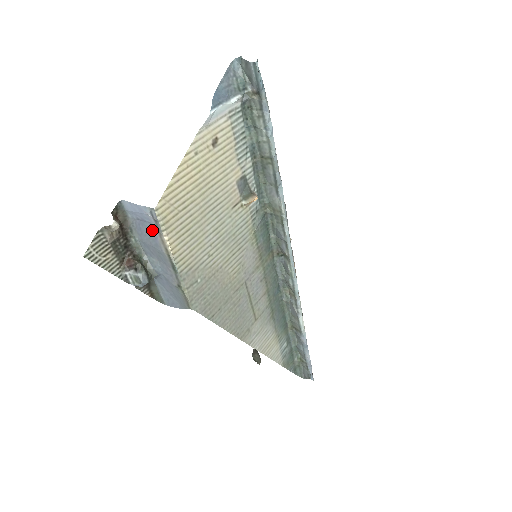
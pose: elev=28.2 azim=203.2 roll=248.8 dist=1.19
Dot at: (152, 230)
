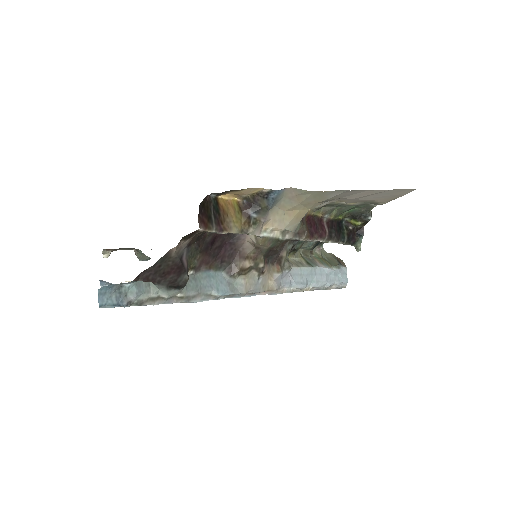
Dot at: occluded
